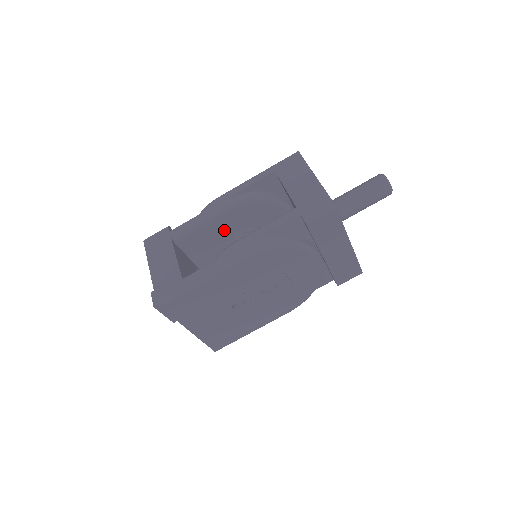
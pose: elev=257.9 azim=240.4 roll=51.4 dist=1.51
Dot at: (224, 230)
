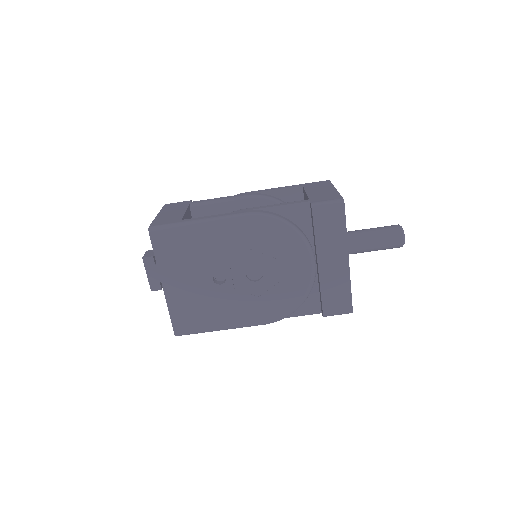
Dot at: occluded
